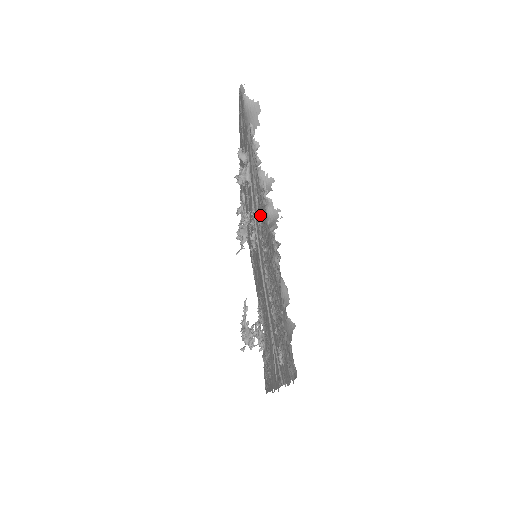
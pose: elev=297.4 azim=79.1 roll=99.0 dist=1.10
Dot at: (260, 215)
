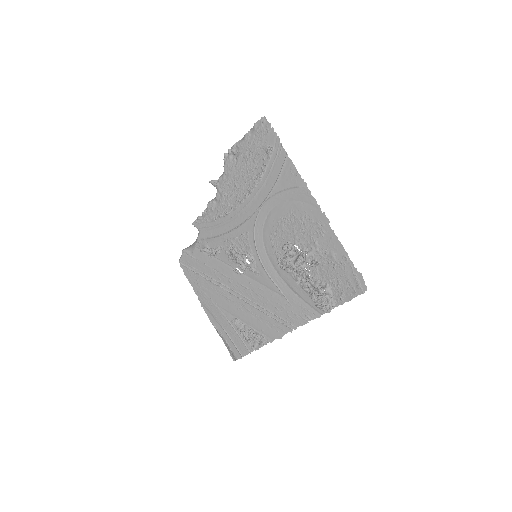
Dot at: (225, 204)
